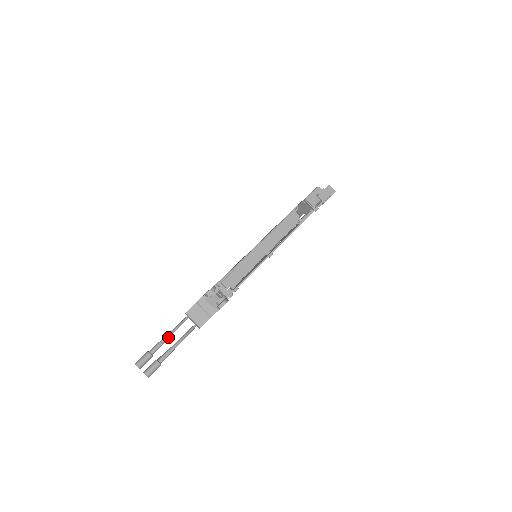
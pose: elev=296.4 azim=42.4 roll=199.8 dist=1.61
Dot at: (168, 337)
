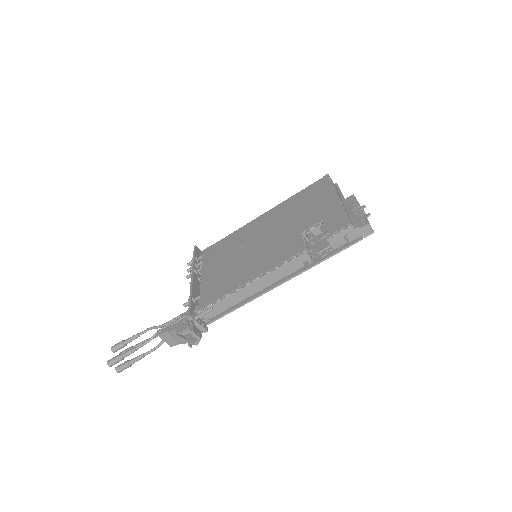
Dot at: occluded
